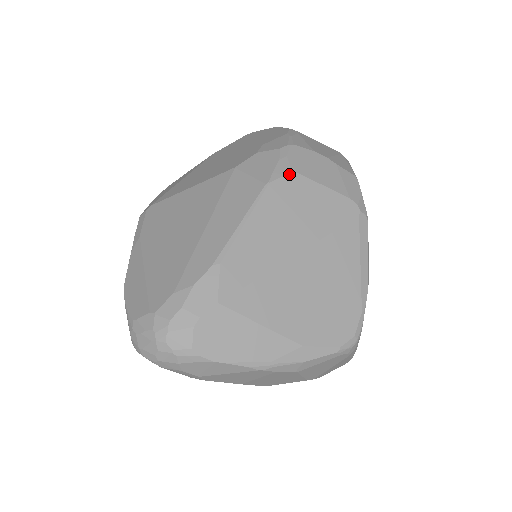
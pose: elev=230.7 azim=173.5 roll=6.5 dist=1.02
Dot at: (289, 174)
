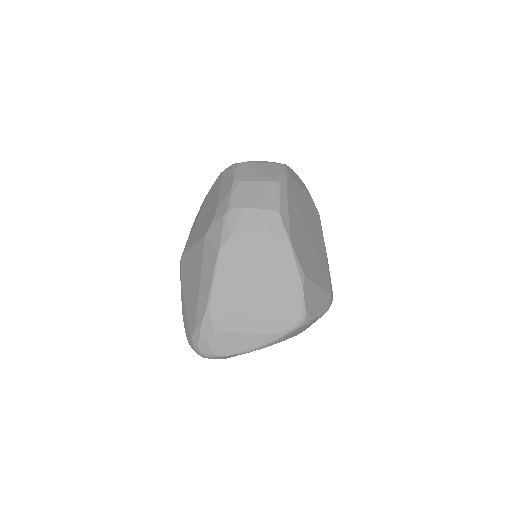
Dot at: (229, 238)
